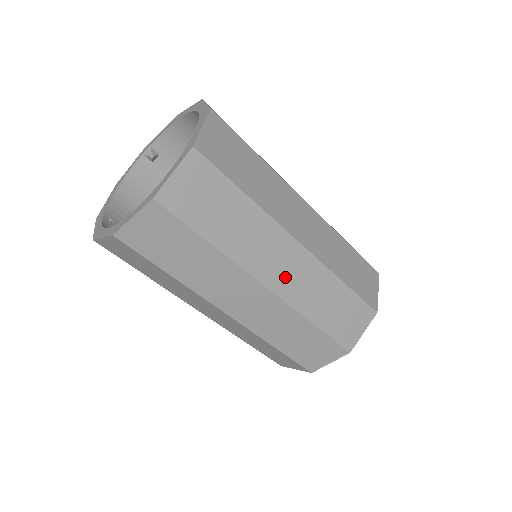
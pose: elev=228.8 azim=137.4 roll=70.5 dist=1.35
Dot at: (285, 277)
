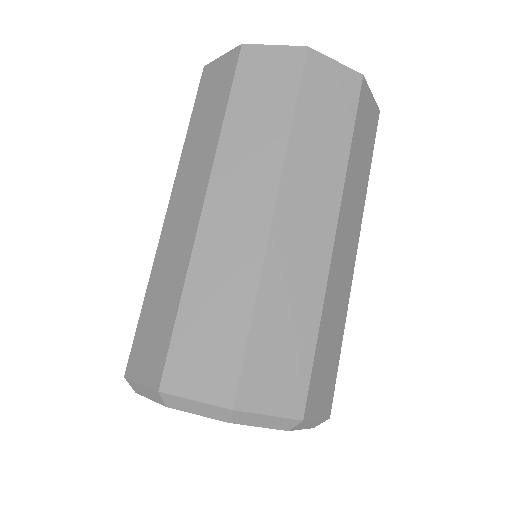
Dot at: (341, 253)
